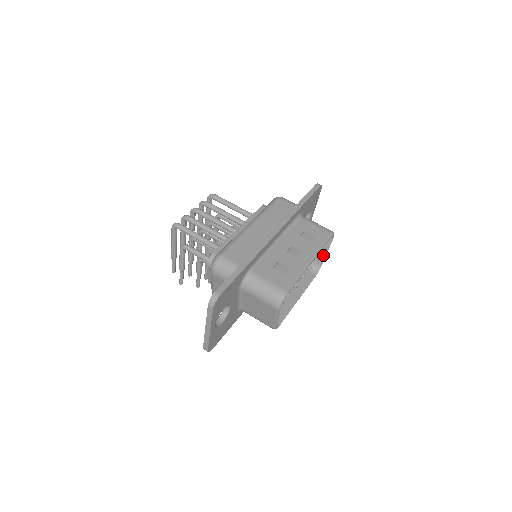
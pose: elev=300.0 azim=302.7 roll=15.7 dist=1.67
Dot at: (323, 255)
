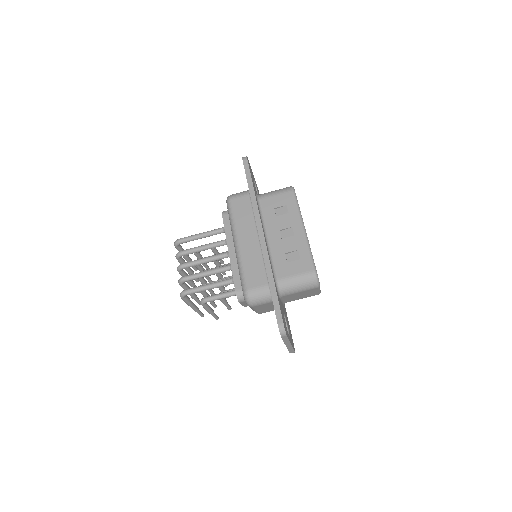
Dot at: occluded
